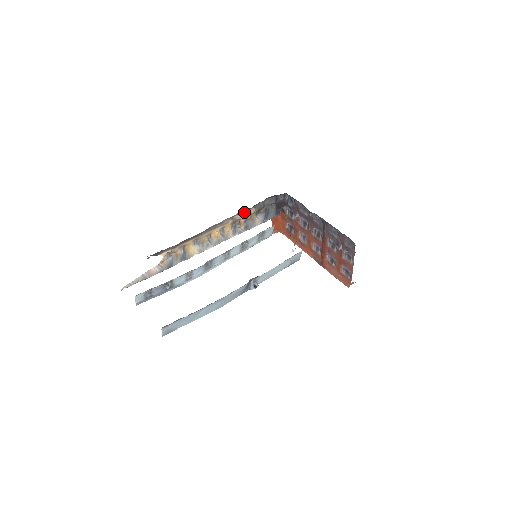
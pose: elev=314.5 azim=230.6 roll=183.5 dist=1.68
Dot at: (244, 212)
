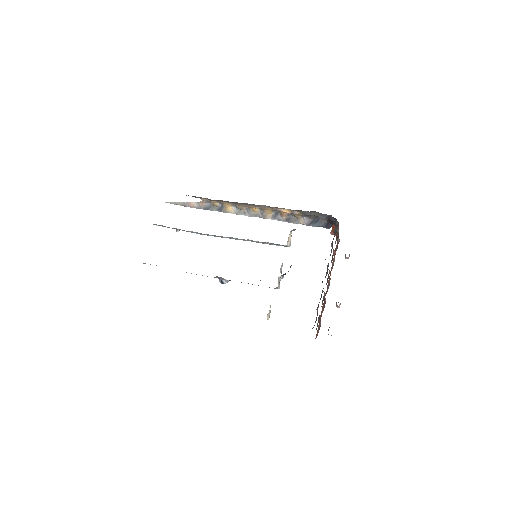
Dot at: (286, 209)
